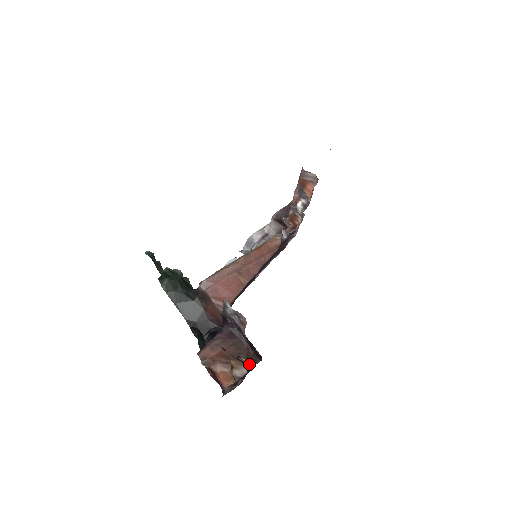
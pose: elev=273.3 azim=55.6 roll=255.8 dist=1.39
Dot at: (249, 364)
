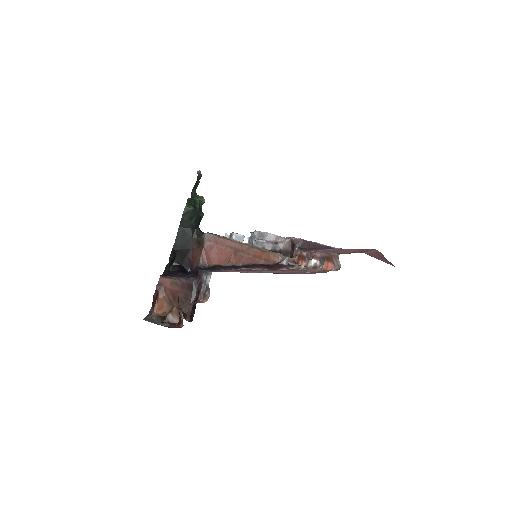
Dot at: (182, 323)
